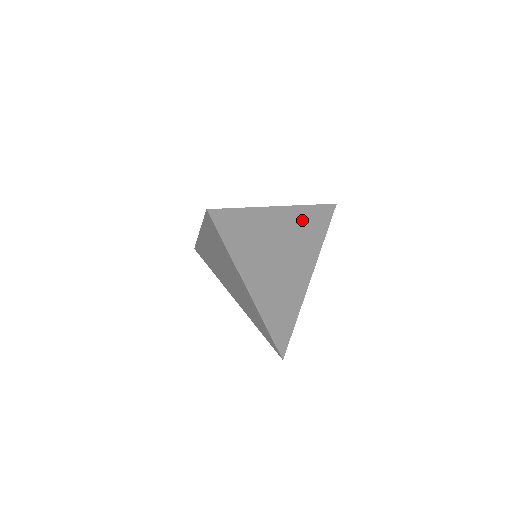
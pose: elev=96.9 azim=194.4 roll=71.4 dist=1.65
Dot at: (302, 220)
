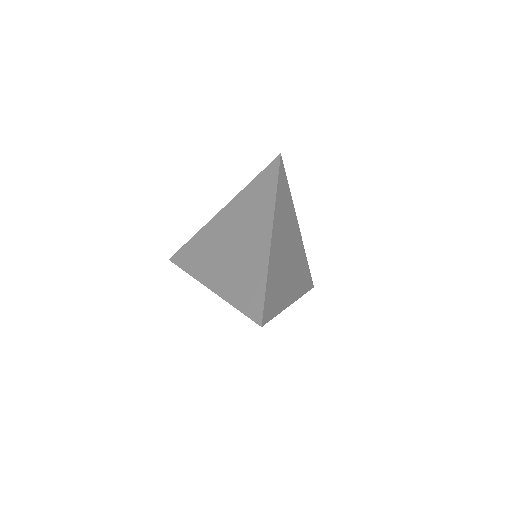
Dot at: (302, 257)
